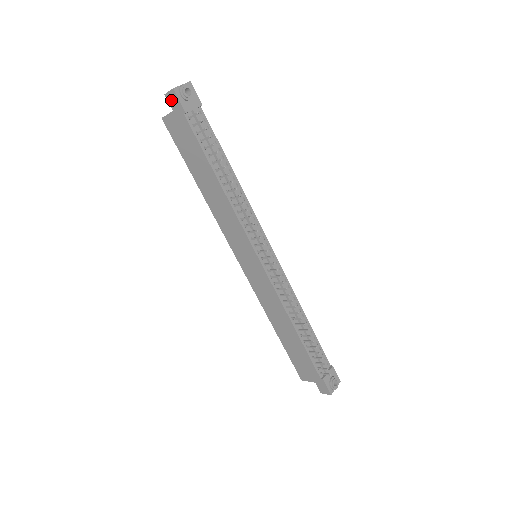
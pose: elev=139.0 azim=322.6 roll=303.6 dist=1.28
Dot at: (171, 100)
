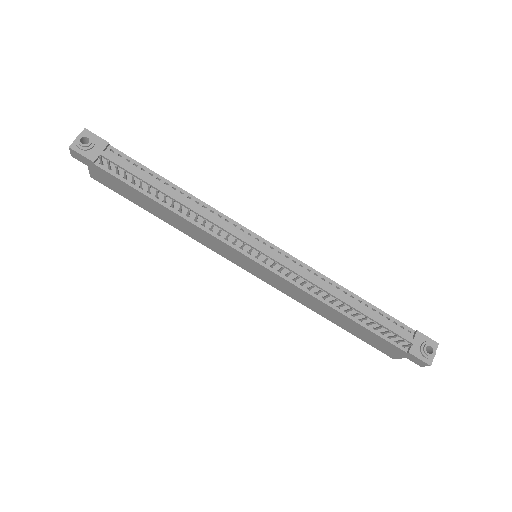
Dot at: (78, 158)
